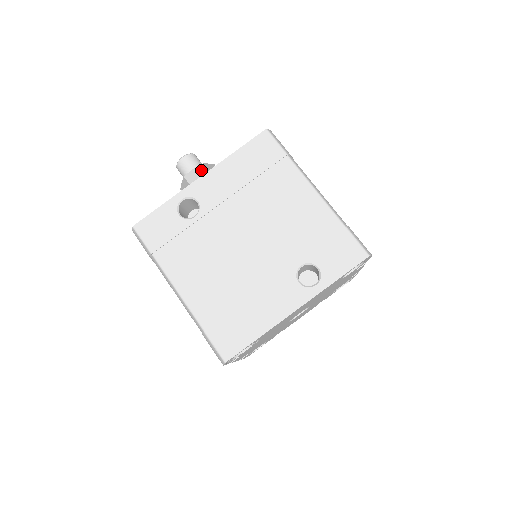
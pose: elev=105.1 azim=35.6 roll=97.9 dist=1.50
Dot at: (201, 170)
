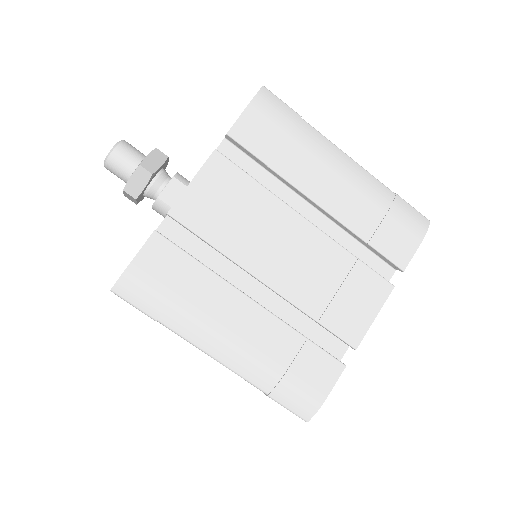
Dot at: (129, 196)
